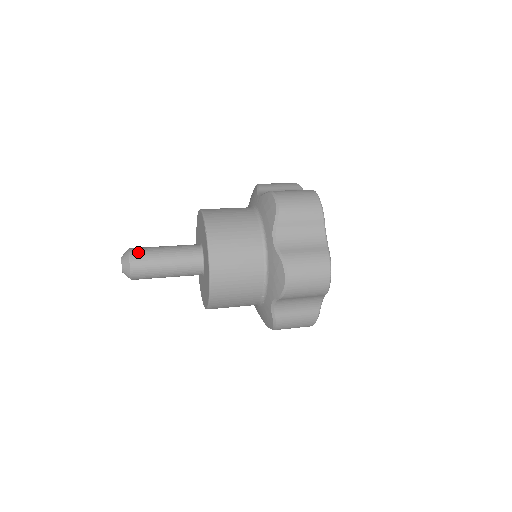
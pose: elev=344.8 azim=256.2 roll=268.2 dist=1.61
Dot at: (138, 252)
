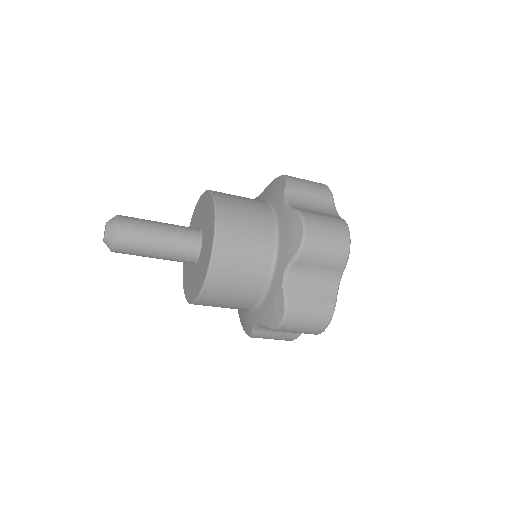
Dot at: occluded
